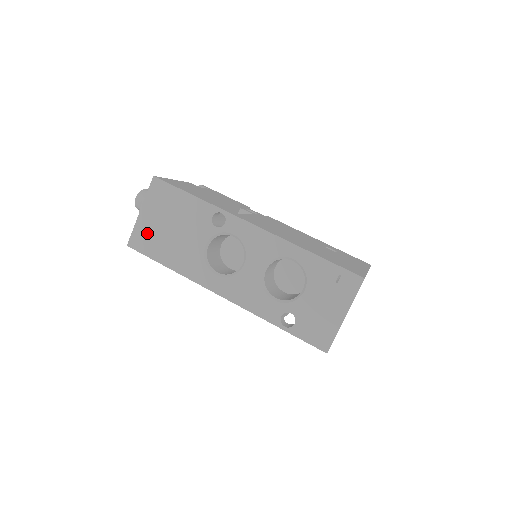
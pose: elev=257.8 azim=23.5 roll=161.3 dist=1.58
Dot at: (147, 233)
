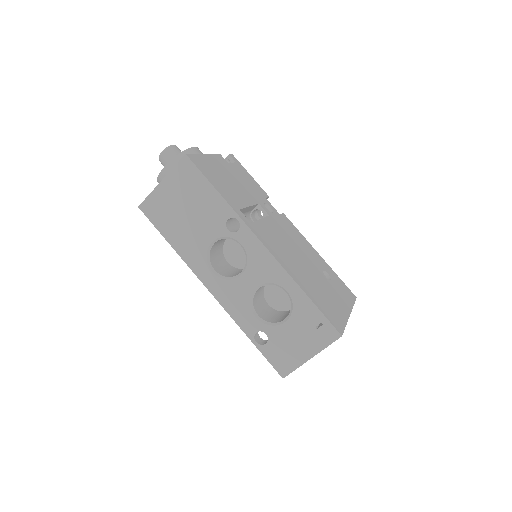
Dot at: (161, 205)
